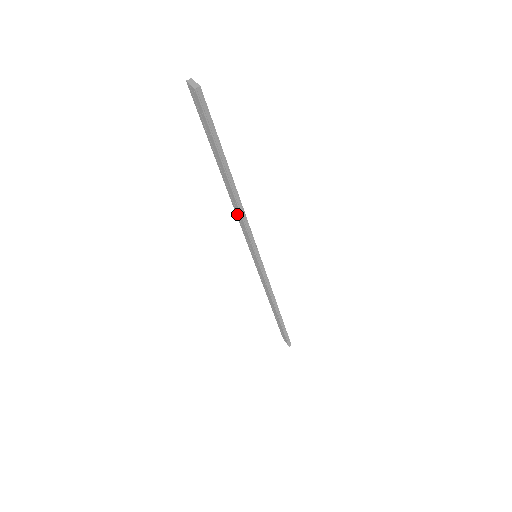
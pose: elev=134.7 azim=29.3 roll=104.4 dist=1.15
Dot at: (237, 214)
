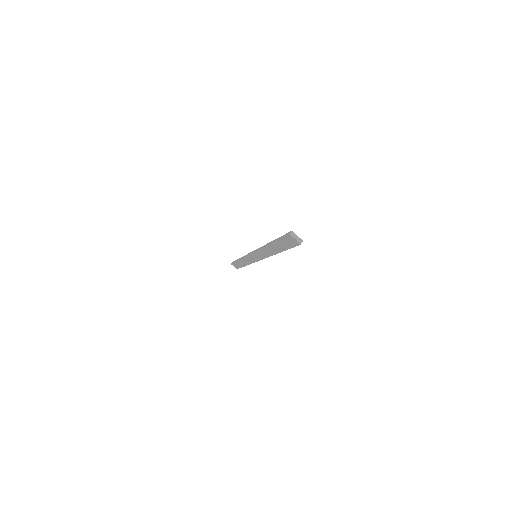
Dot at: (263, 251)
